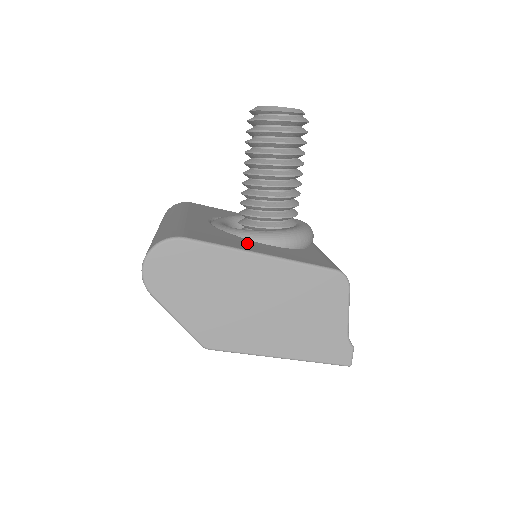
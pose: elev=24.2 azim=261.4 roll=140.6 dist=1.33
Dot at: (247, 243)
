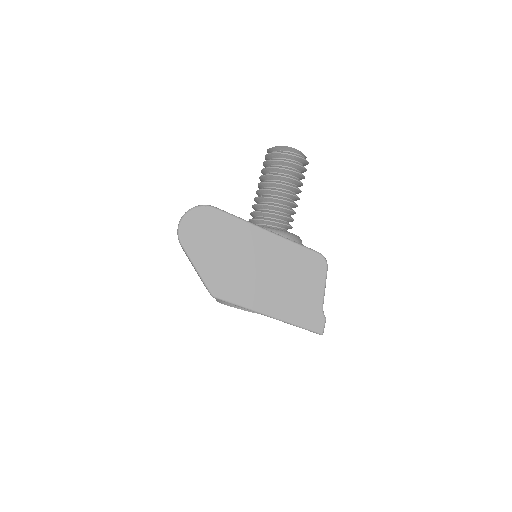
Dot at: occluded
